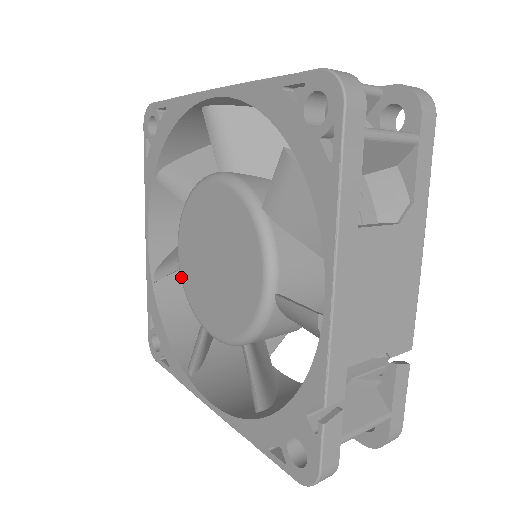
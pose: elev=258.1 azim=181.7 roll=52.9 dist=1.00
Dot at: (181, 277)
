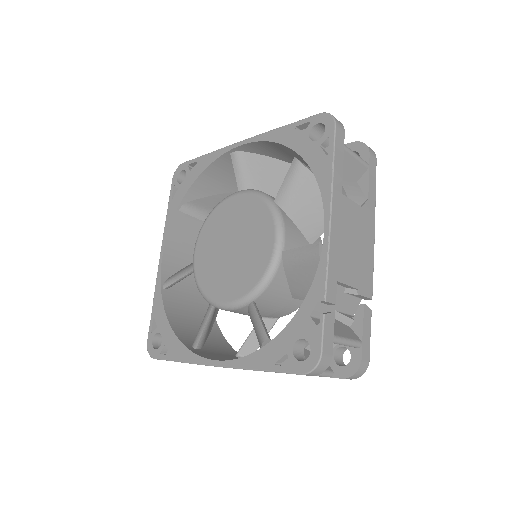
Dot at: (195, 273)
